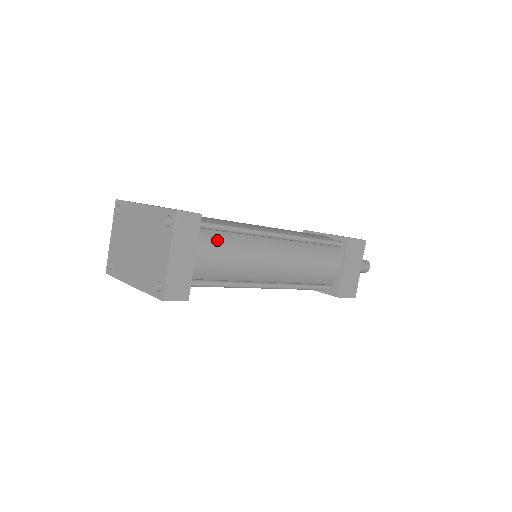
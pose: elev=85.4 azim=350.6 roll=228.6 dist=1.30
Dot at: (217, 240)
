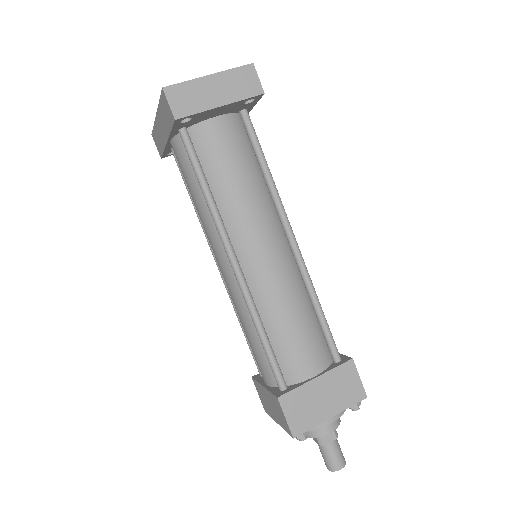
Dot at: (248, 159)
